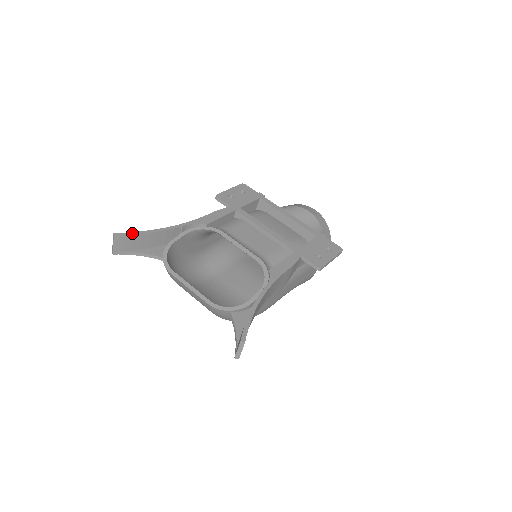
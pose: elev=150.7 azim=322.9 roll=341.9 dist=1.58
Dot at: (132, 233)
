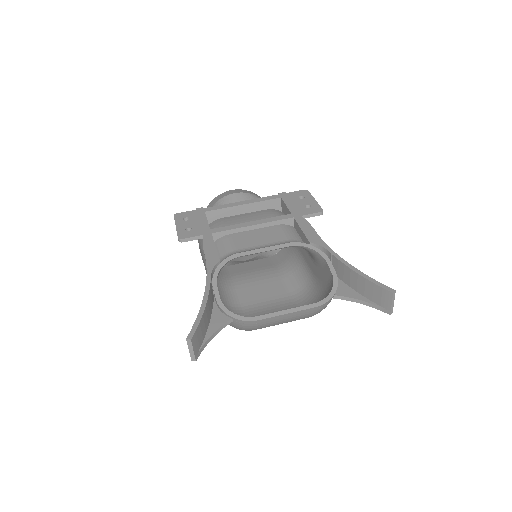
Dot at: (196, 322)
